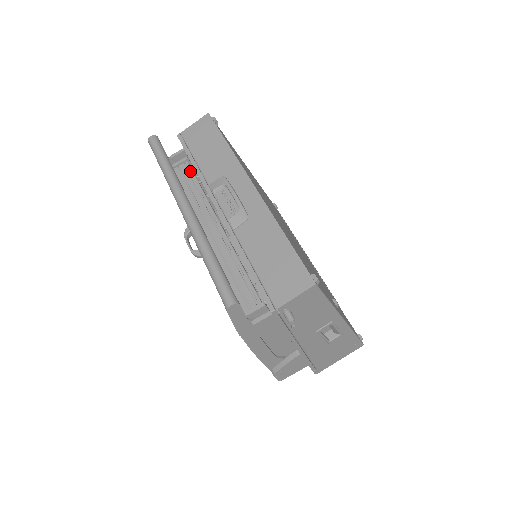
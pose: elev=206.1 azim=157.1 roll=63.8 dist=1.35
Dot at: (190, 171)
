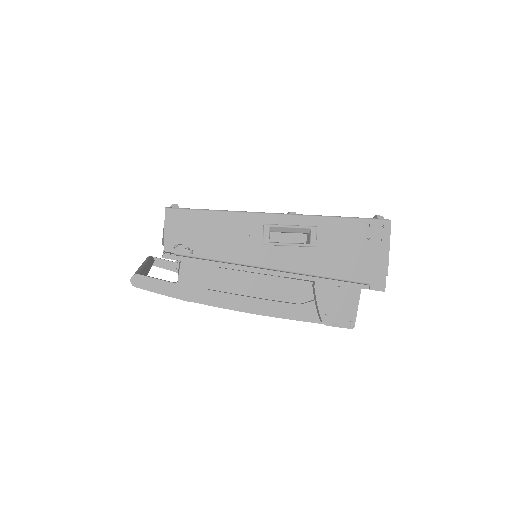
Dot at: occluded
